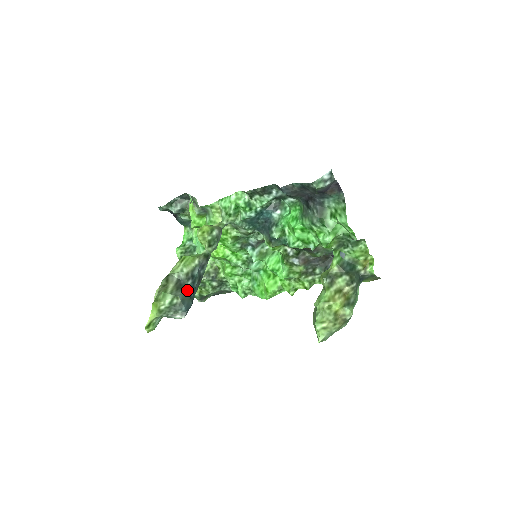
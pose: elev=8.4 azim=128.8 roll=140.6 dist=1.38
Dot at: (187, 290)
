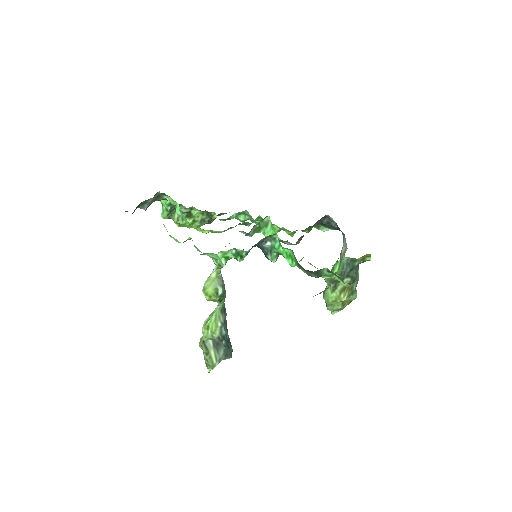
Dot at: (225, 348)
